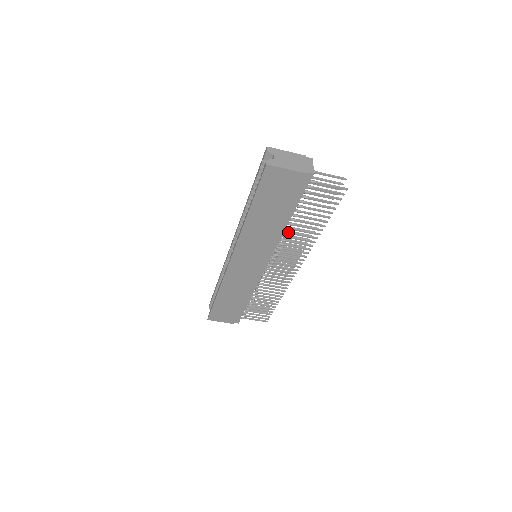
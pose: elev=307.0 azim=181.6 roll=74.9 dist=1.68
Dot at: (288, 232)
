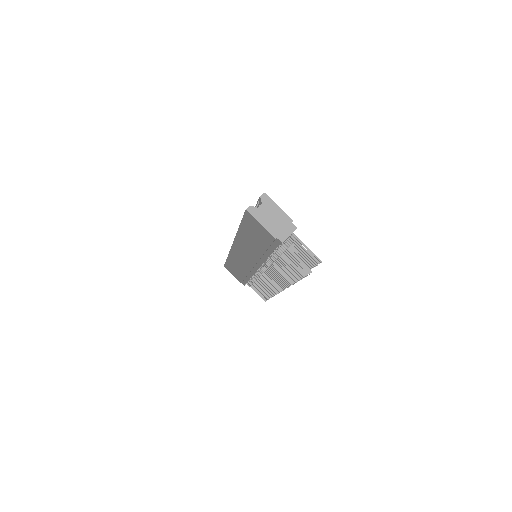
Dot at: (271, 262)
